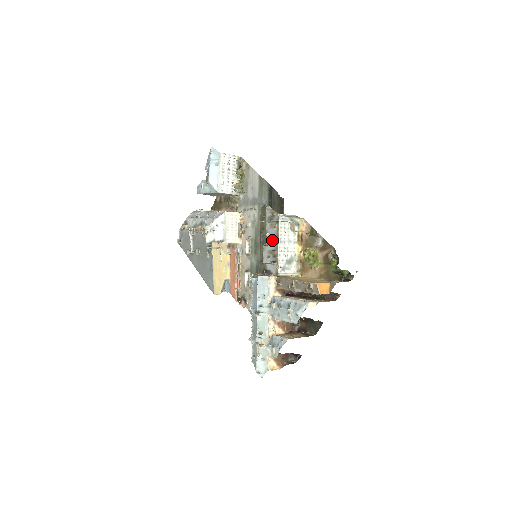
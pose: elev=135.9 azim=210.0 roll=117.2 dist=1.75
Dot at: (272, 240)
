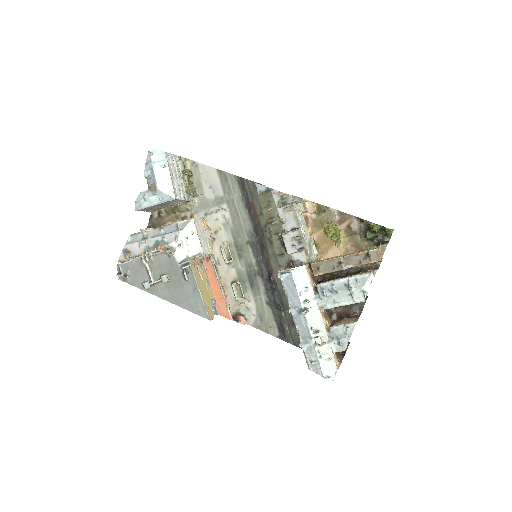
Dot at: (291, 226)
